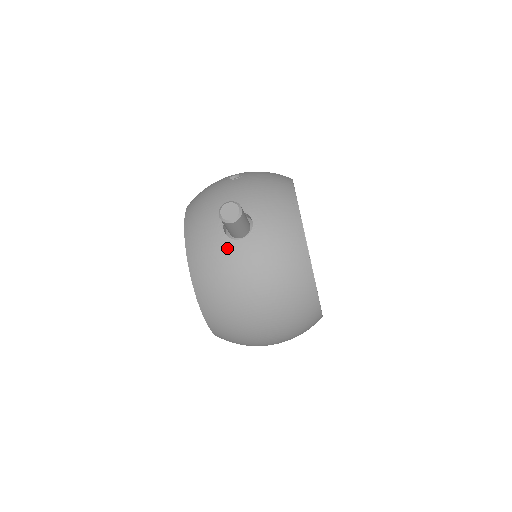
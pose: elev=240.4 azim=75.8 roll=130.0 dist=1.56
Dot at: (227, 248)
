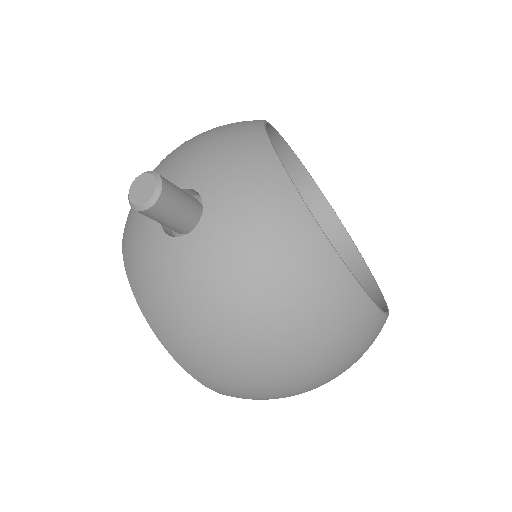
Dot at: (174, 255)
